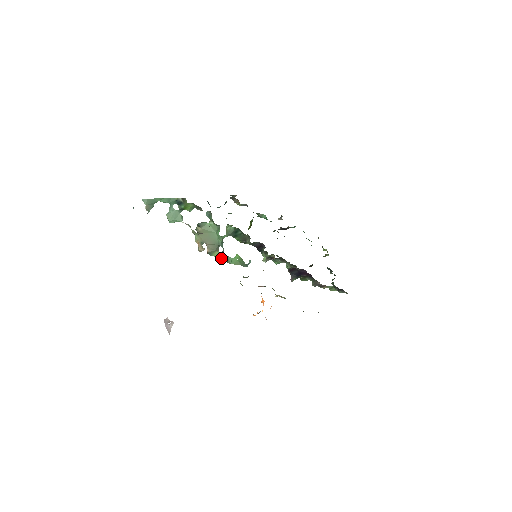
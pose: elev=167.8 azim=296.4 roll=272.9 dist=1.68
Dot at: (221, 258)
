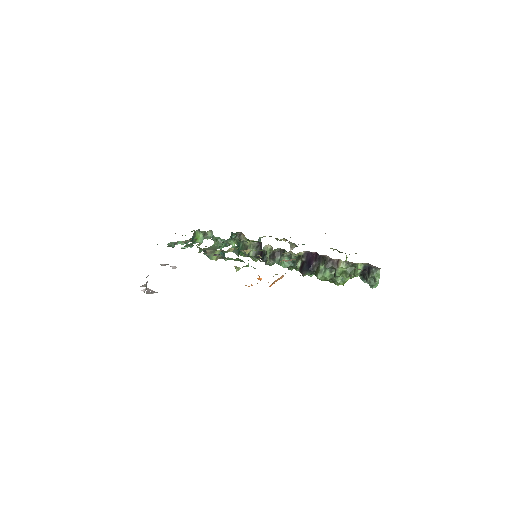
Dot at: occluded
